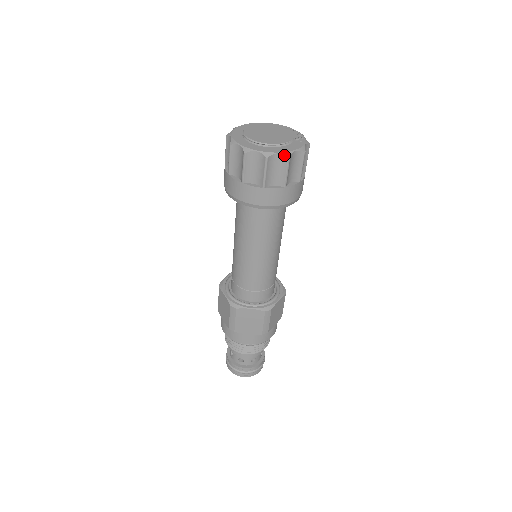
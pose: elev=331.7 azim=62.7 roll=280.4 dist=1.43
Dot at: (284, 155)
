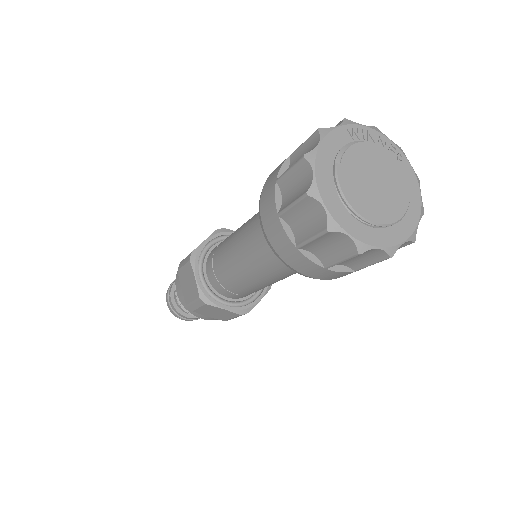
Dot at: occluded
